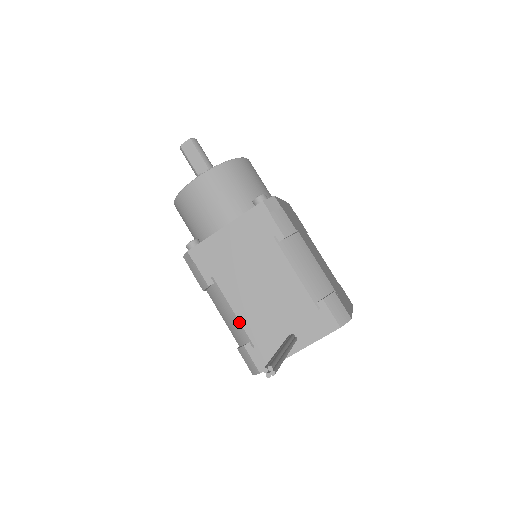
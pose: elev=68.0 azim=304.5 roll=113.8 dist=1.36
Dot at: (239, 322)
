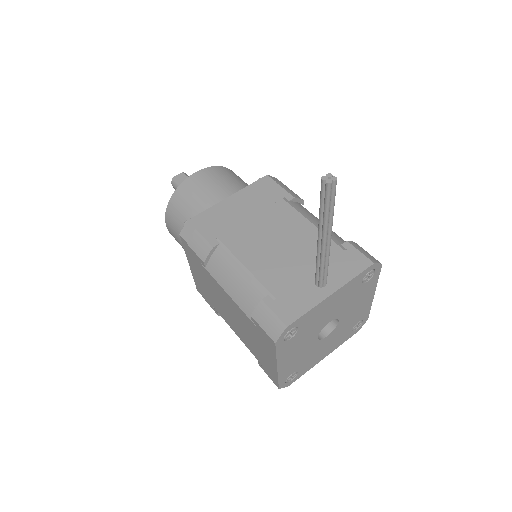
Dot at: (253, 276)
